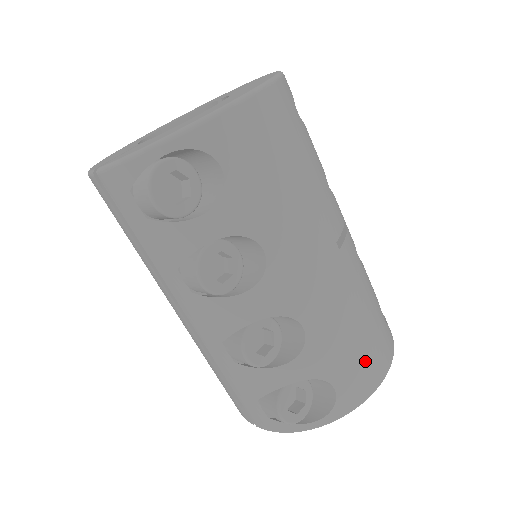
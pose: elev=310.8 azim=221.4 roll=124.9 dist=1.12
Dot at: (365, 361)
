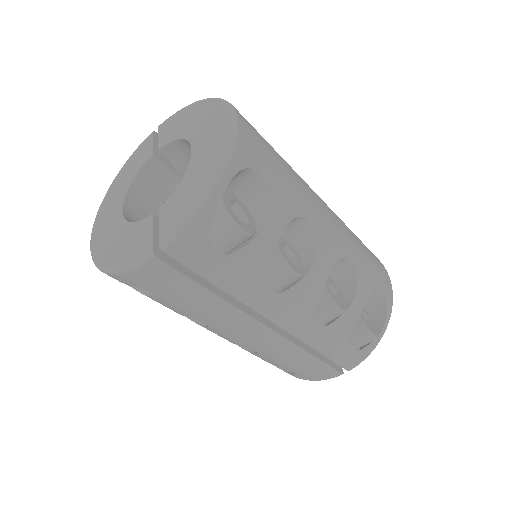
Dot at: (376, 262)
